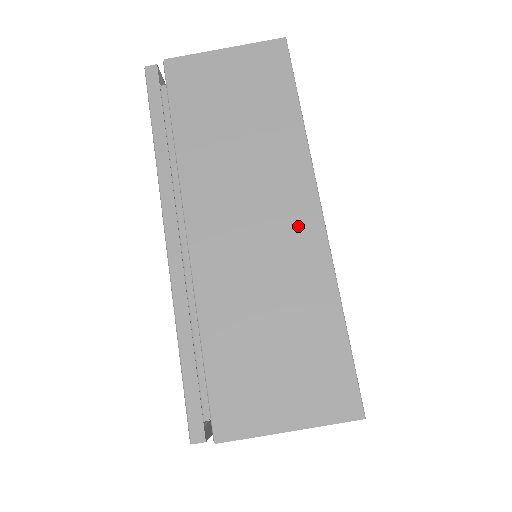
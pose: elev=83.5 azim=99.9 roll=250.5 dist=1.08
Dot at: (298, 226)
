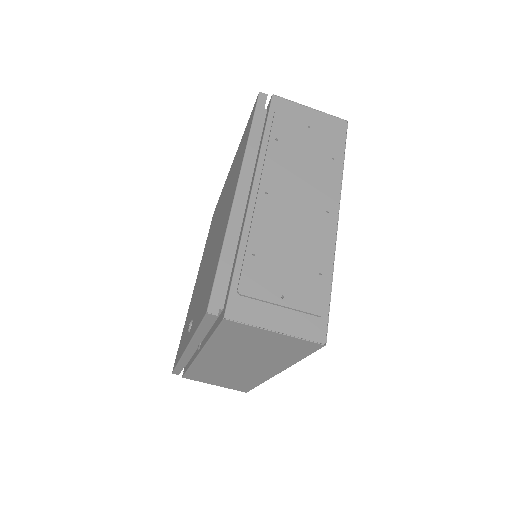
Dot at: (260, 373)
